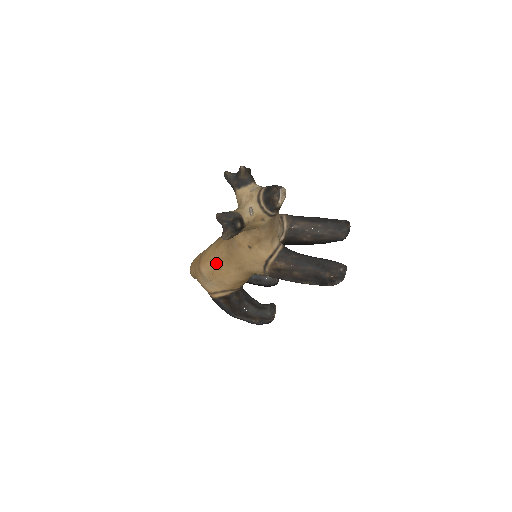
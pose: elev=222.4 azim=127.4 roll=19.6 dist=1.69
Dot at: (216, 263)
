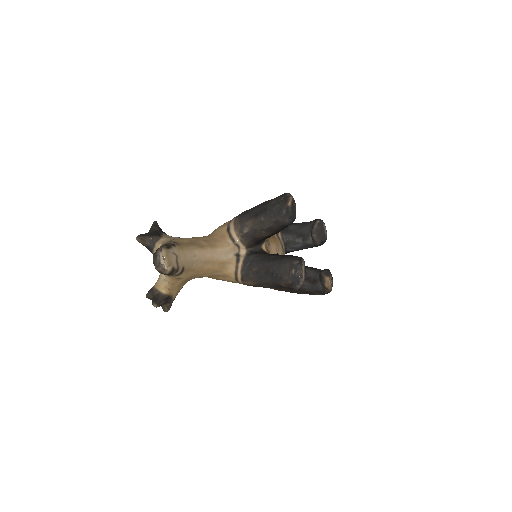
Dot at: occluded
